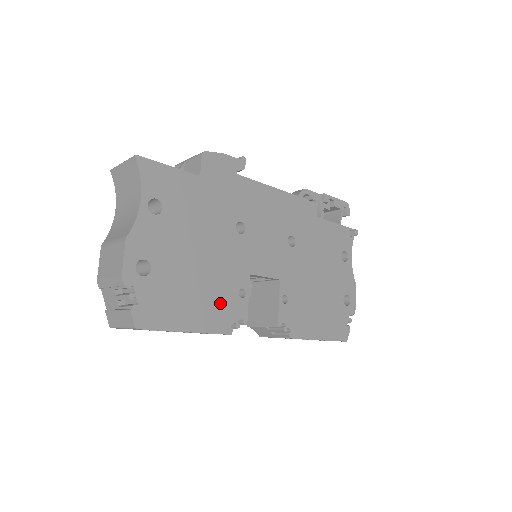
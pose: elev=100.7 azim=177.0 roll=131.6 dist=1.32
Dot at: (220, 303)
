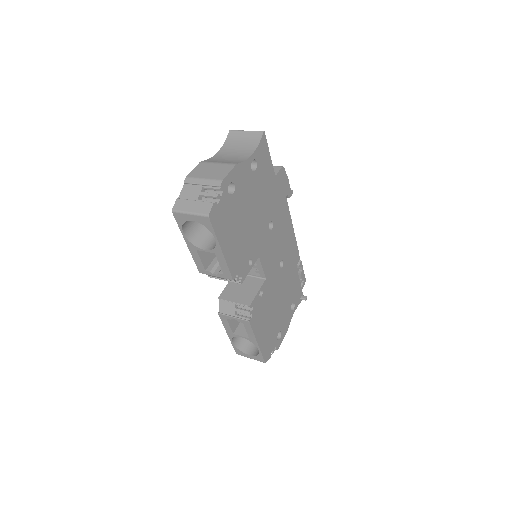
Dot at: (241, 254)
